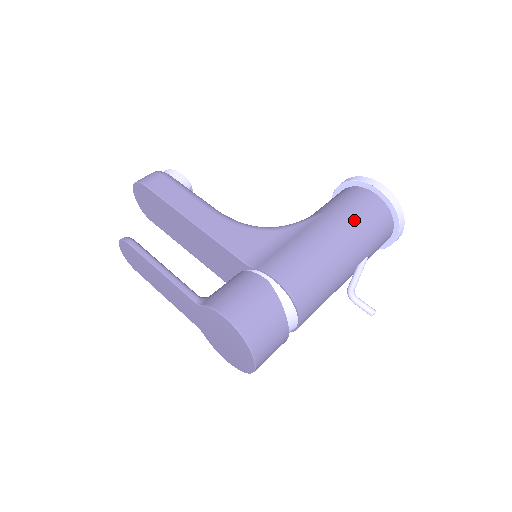
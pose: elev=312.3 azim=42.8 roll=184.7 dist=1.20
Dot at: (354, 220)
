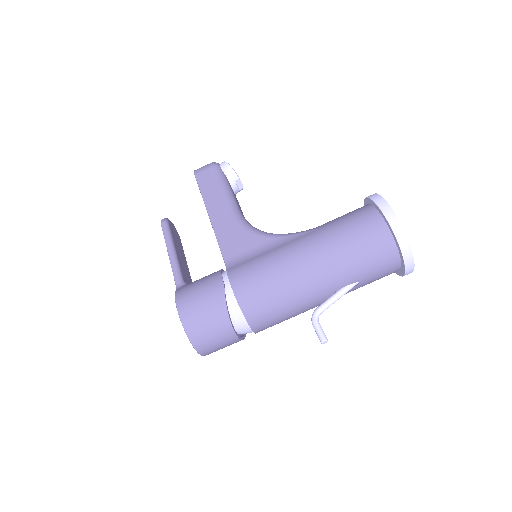
Dot at: (340, 243)
